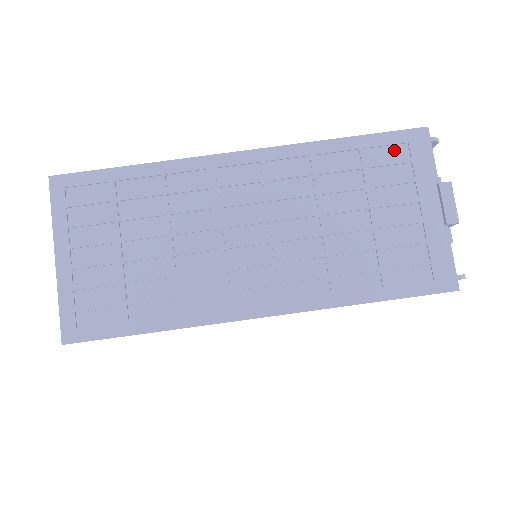
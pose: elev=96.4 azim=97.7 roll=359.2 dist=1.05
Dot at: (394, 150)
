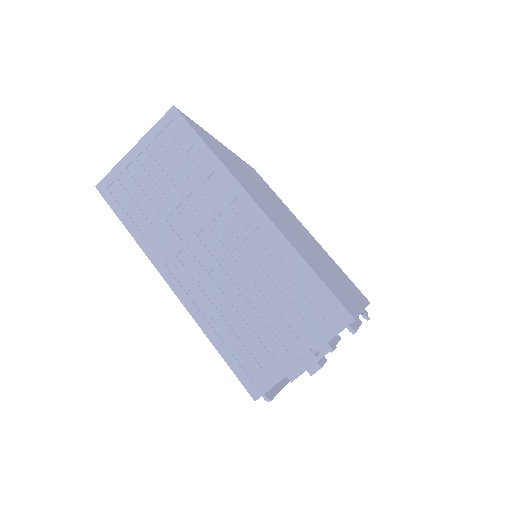
Dot at: (323, 306)
